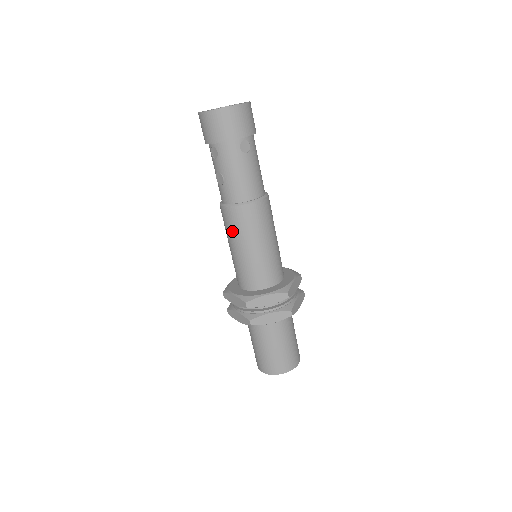
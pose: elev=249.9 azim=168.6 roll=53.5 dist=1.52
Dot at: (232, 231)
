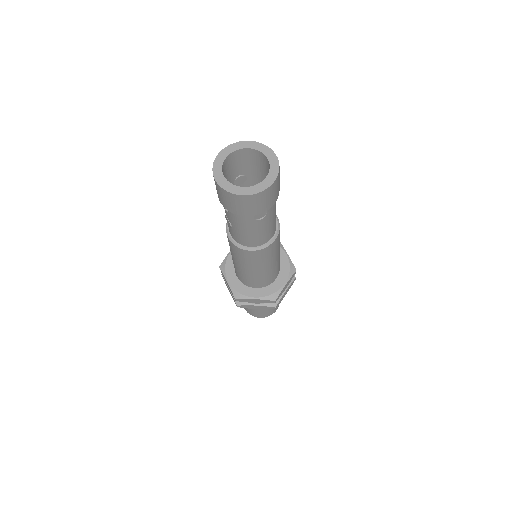
Dot at: (234, 254)
